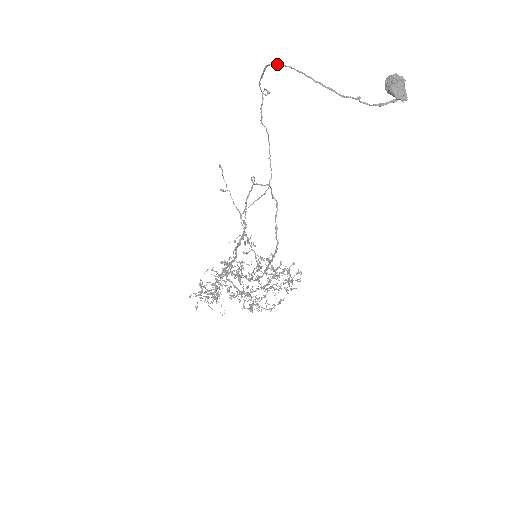
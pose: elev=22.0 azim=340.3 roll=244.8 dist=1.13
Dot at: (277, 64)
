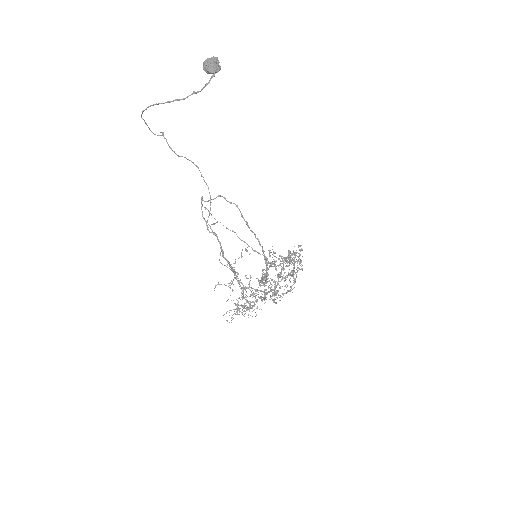
Dot at: (143, 111)
